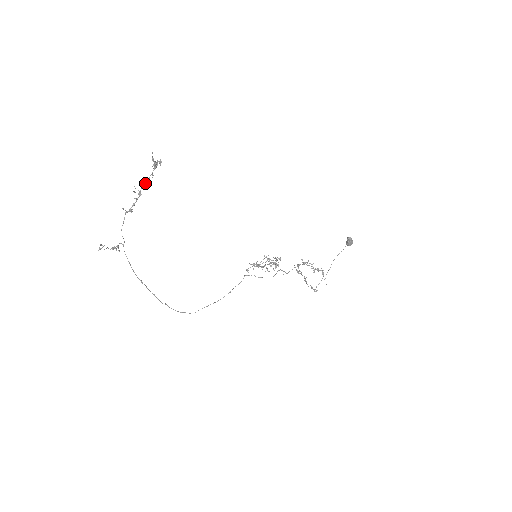
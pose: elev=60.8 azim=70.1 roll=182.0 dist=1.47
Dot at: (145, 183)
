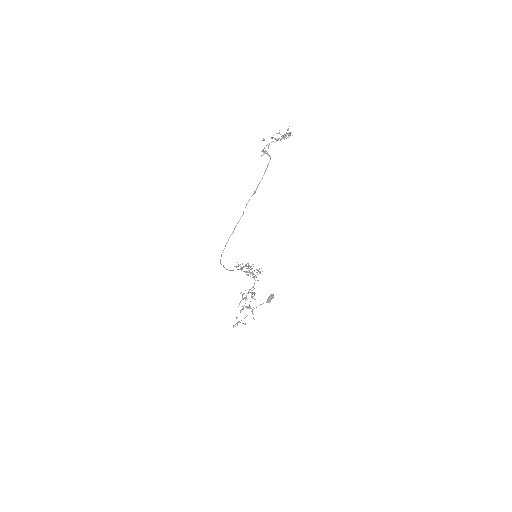
Dot at: occluded
